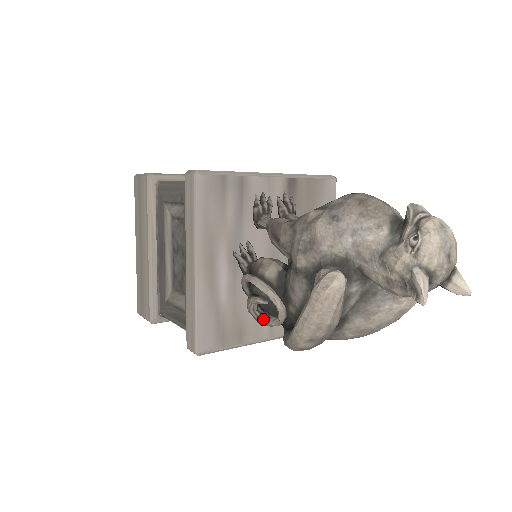
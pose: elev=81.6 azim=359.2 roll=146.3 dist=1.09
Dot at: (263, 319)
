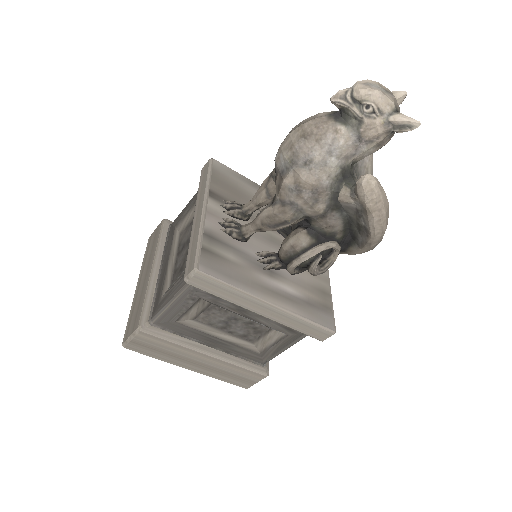
Dot at: (328, 266)
